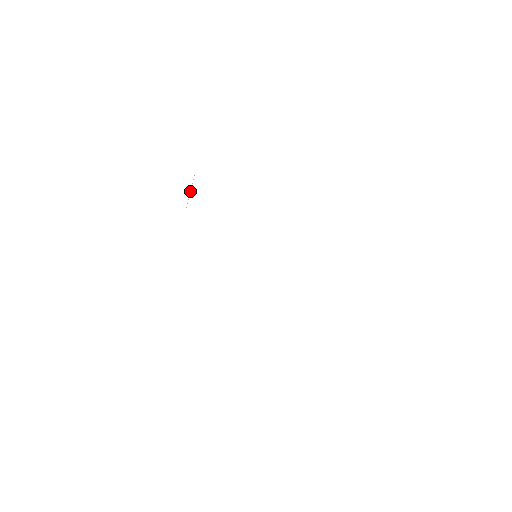
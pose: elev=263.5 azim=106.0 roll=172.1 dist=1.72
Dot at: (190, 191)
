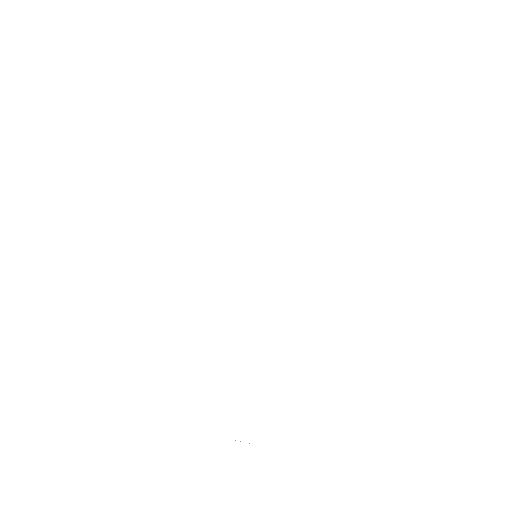
Dot at: occluded
